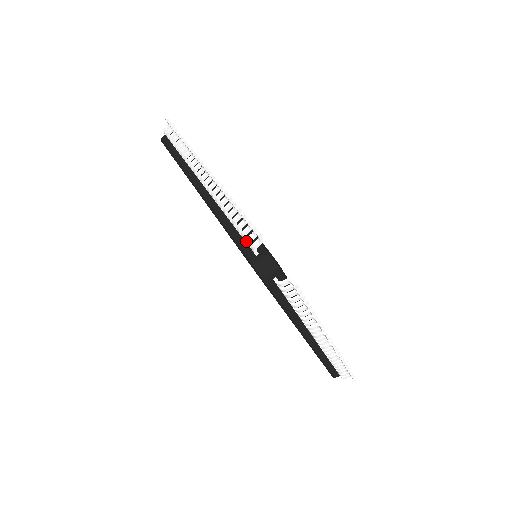
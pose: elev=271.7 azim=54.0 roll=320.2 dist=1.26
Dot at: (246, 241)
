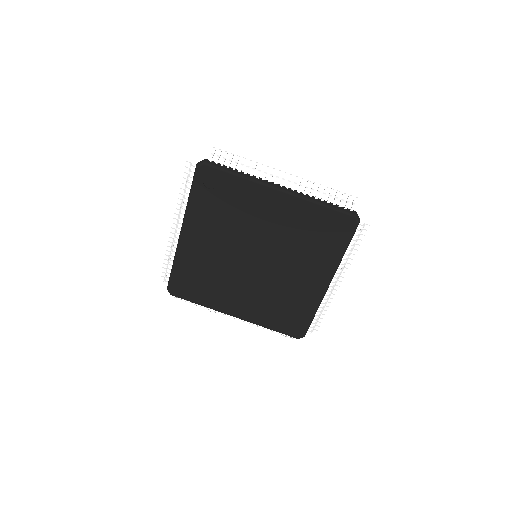
Dot at: (346, 204)
